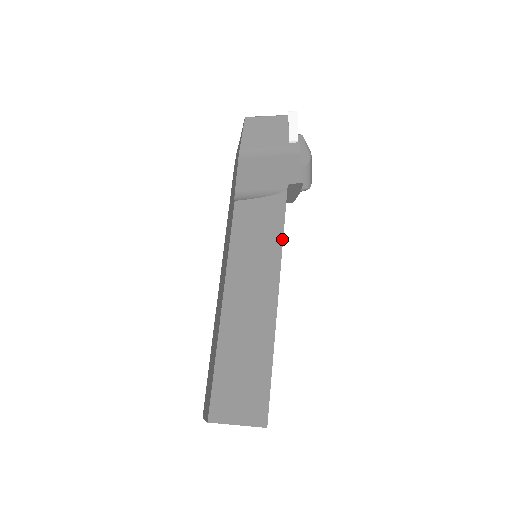
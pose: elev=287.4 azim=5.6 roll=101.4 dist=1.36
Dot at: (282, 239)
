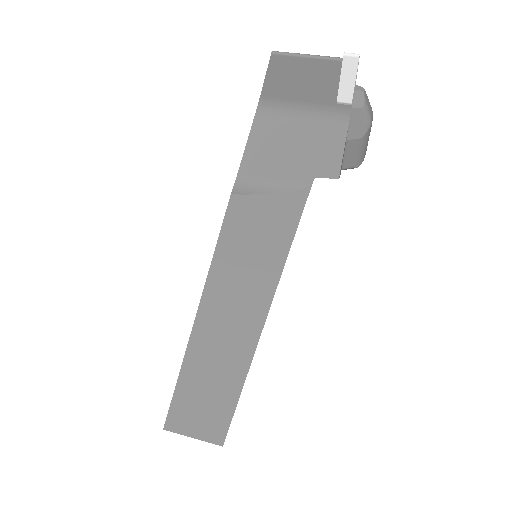
Dot at: (286, 257)
